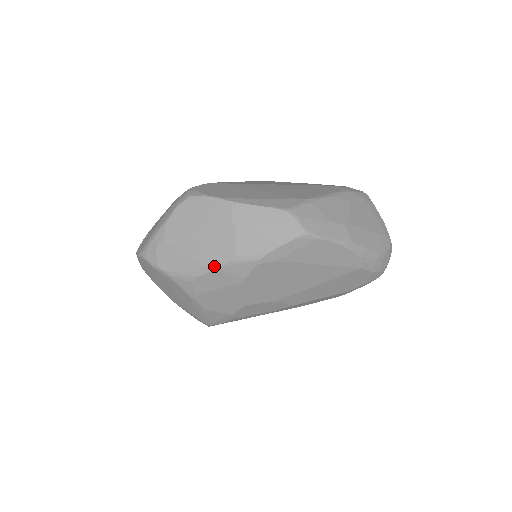
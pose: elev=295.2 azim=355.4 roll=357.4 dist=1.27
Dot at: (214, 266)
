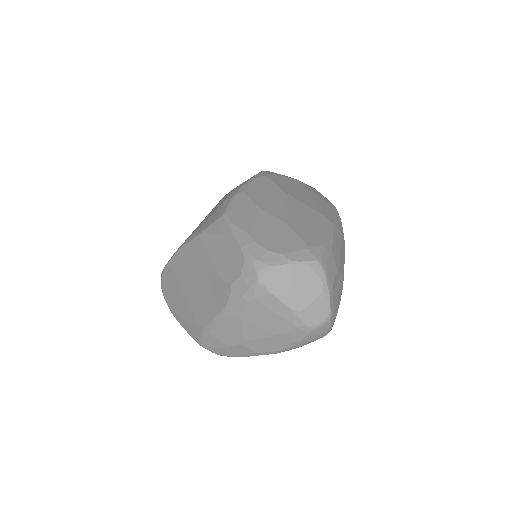
Dot at: occluded
